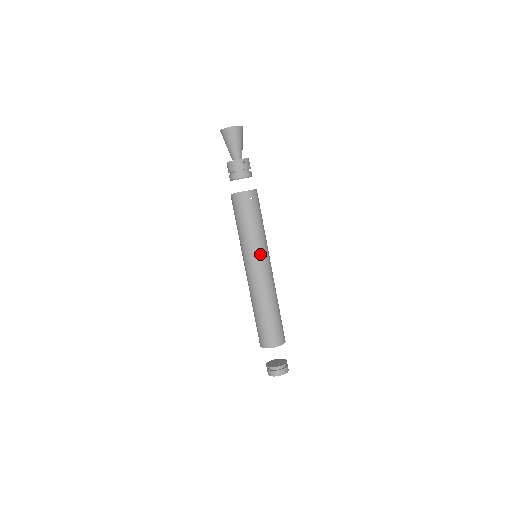
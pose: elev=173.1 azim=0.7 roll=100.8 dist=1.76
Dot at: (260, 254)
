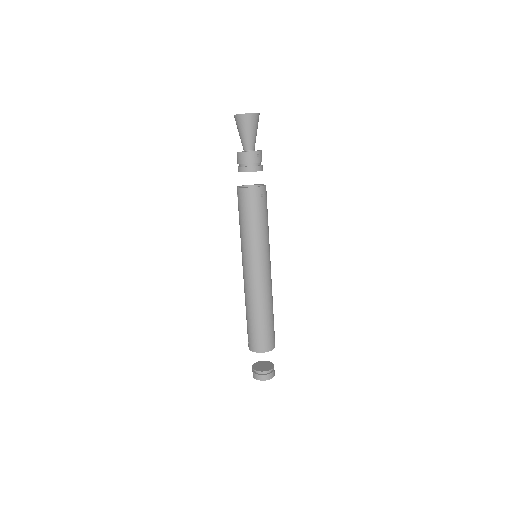
Dot at: (263, 256)
